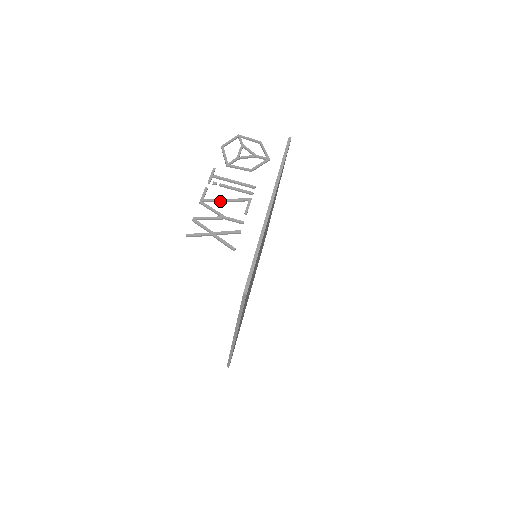
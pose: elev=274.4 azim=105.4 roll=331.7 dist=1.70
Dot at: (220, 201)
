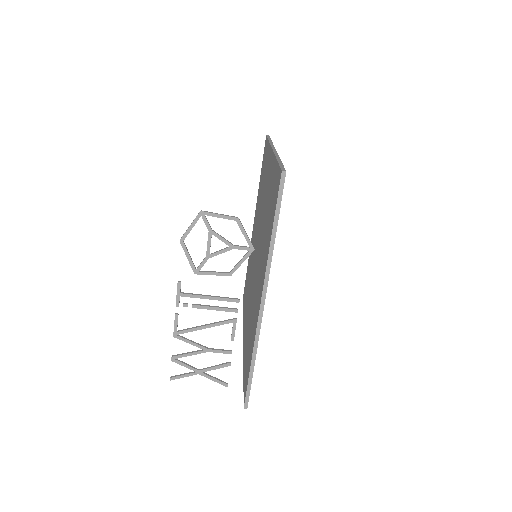
Dot at: (198, 329)
